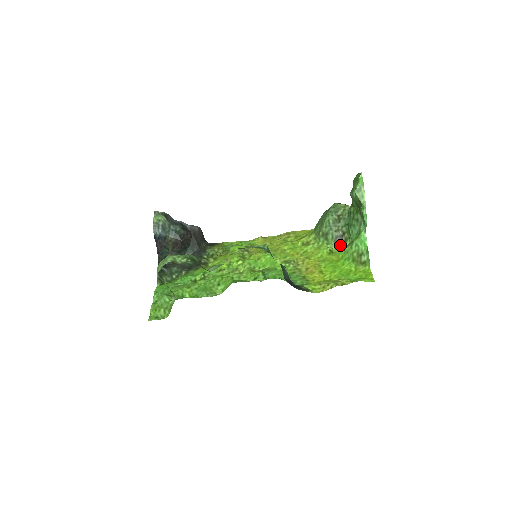
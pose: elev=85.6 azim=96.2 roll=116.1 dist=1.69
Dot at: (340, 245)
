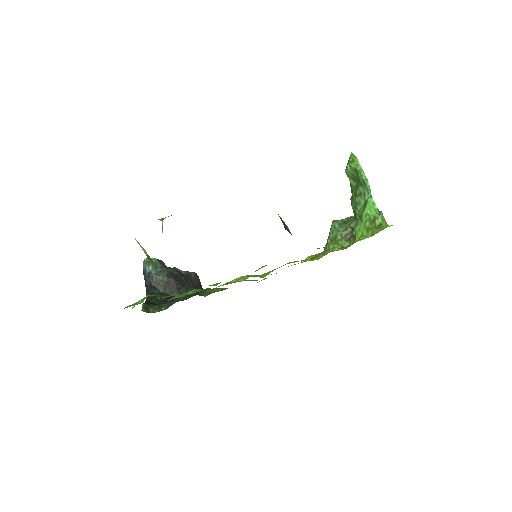
Dot at: (352, 241)
